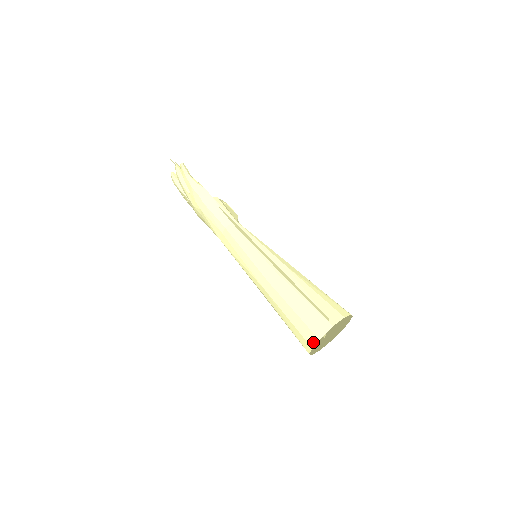
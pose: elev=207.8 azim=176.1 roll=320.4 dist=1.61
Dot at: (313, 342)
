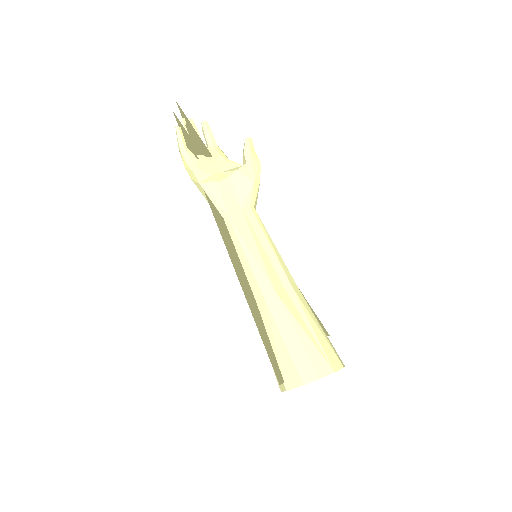
Dot at: occluded
